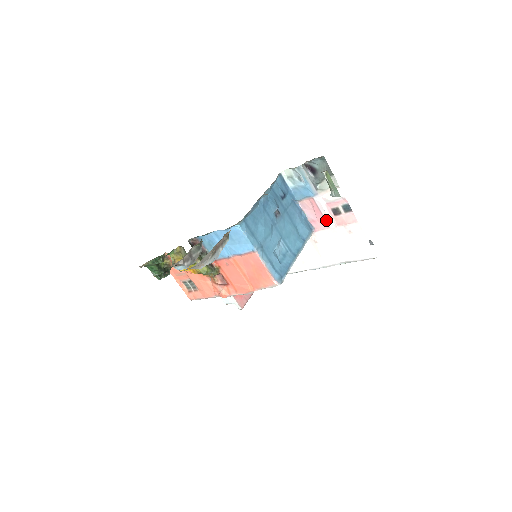
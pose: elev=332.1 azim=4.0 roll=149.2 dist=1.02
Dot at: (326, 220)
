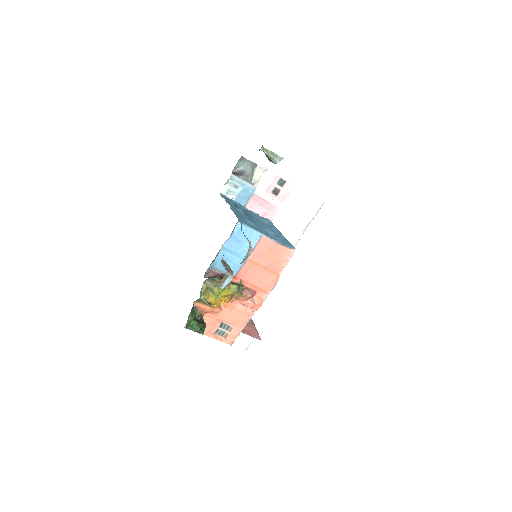
Dot at: (273, 204)
